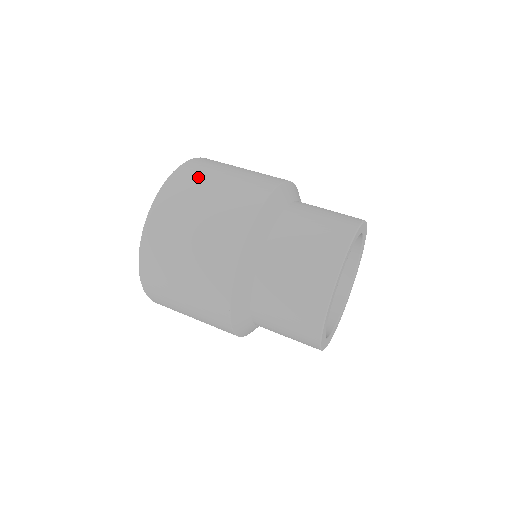
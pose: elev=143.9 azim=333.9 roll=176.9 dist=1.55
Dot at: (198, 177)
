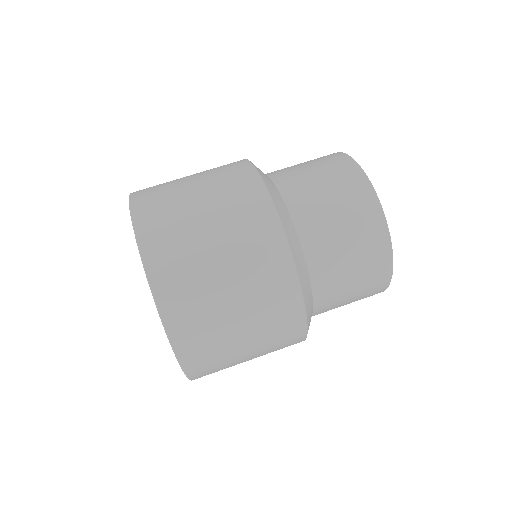
Dot at: (165, 199)
